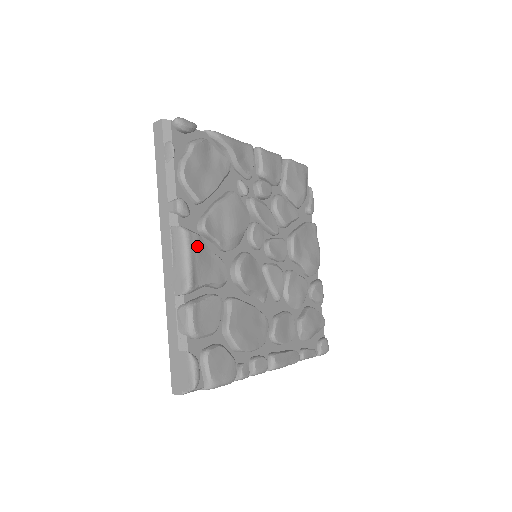
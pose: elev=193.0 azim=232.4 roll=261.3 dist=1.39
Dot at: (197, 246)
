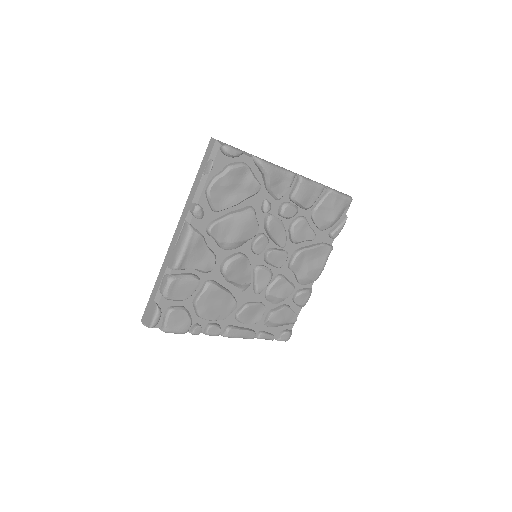
Dot at: (196, 243)
